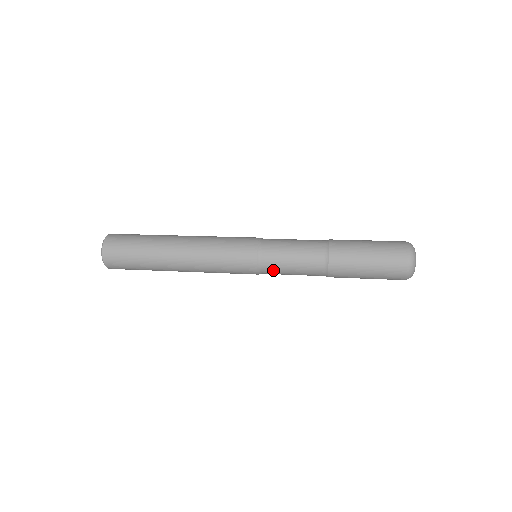
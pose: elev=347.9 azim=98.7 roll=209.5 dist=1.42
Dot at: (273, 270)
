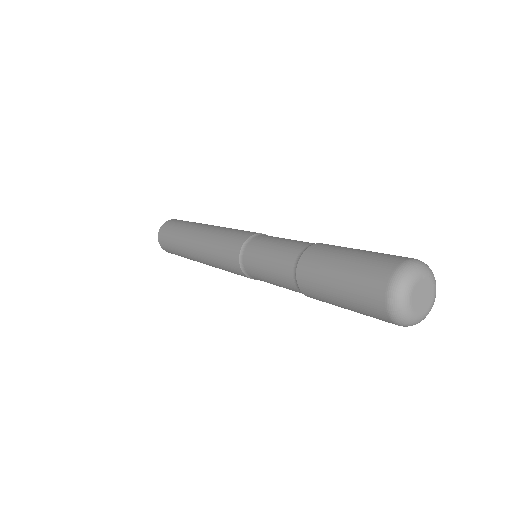
Dot at: occluded
